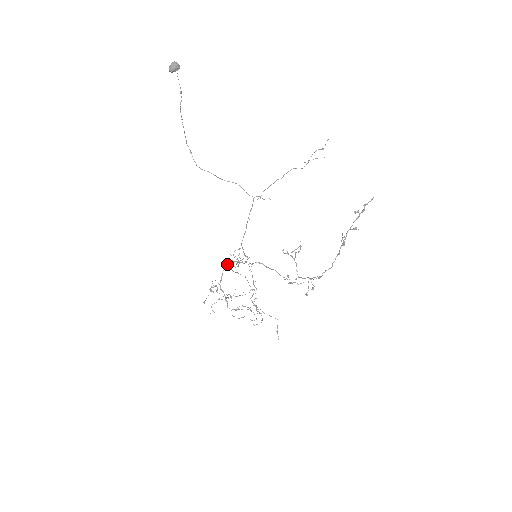
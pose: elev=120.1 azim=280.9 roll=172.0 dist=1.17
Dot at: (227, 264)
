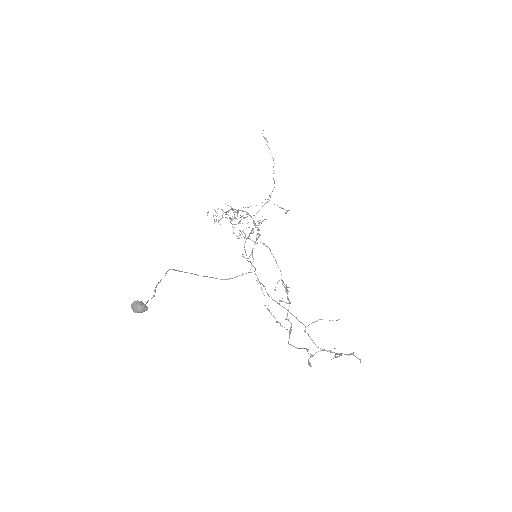
Dot at: (237, 211)
